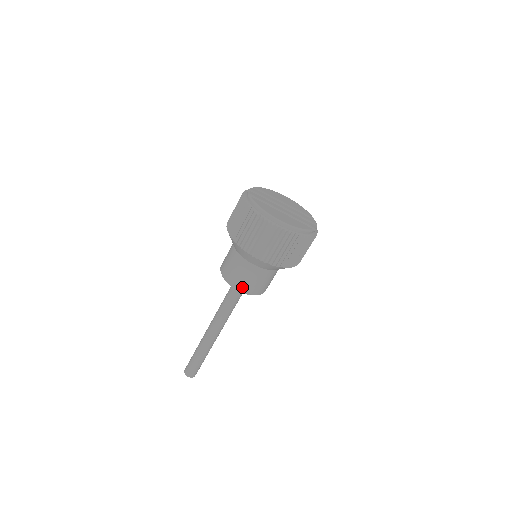
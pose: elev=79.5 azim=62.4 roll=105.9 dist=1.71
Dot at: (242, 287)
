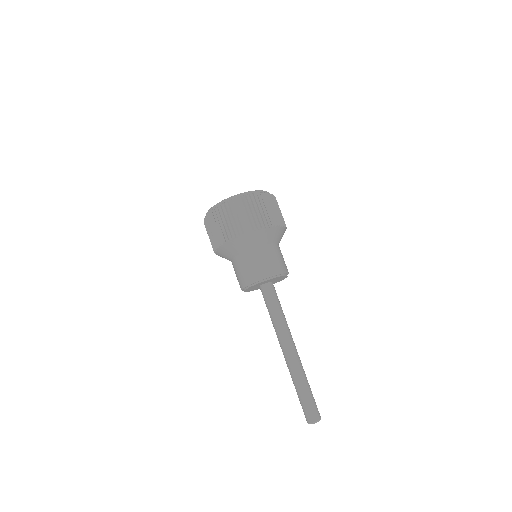
Dot at: (266, 273)
